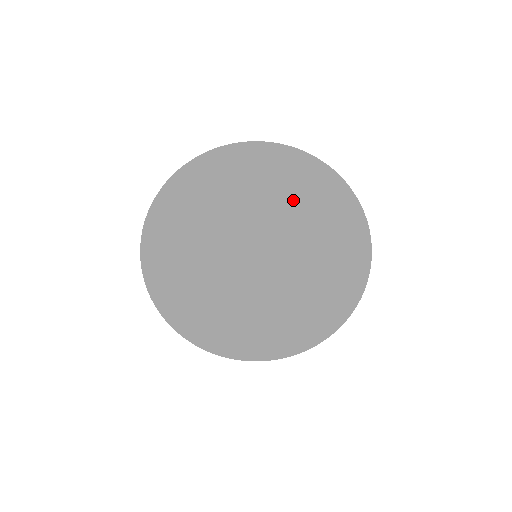
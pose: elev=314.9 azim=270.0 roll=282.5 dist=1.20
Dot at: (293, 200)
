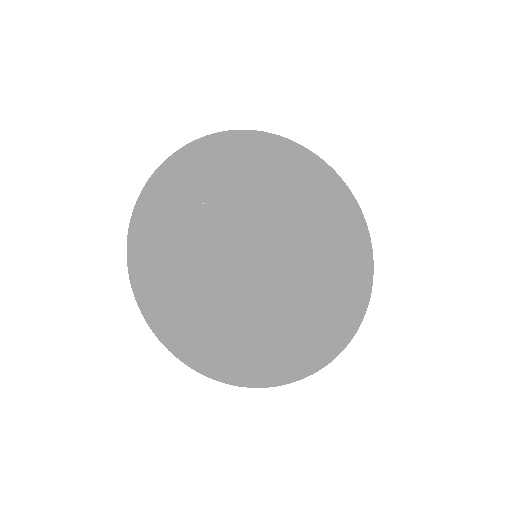
Dot at: (278, 135)
